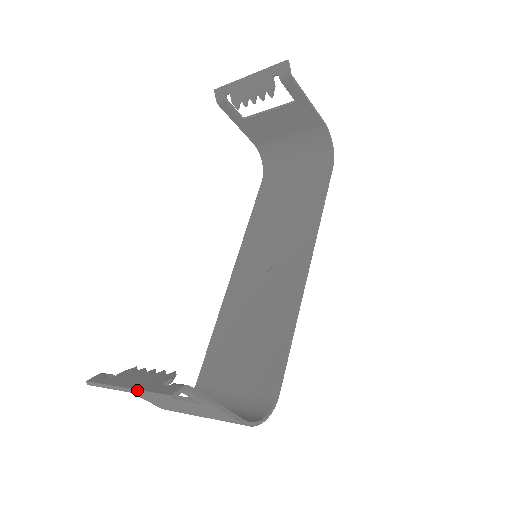
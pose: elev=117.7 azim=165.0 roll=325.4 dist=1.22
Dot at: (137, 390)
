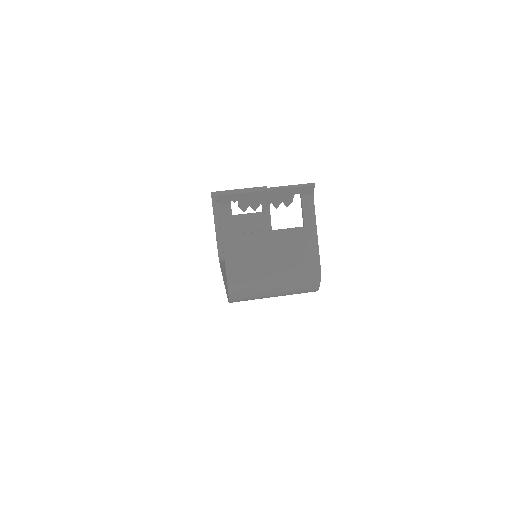
Dot at: (280, 186)
